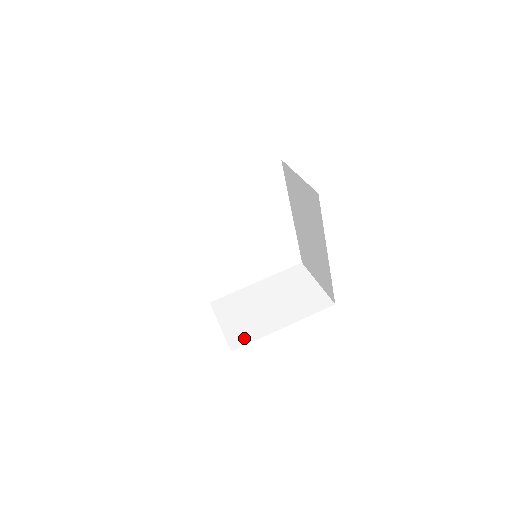
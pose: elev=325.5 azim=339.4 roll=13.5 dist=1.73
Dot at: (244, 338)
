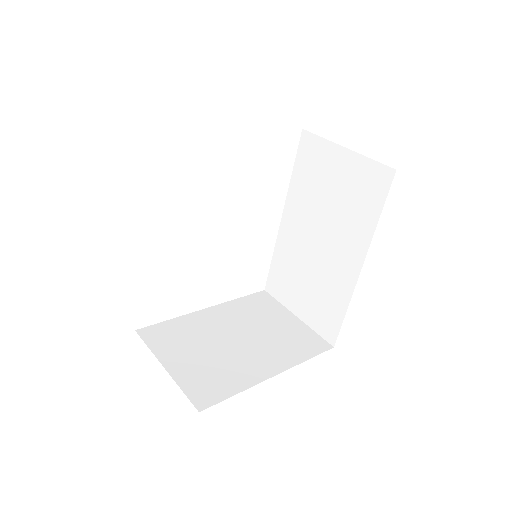
Dot at: (215, 390)
